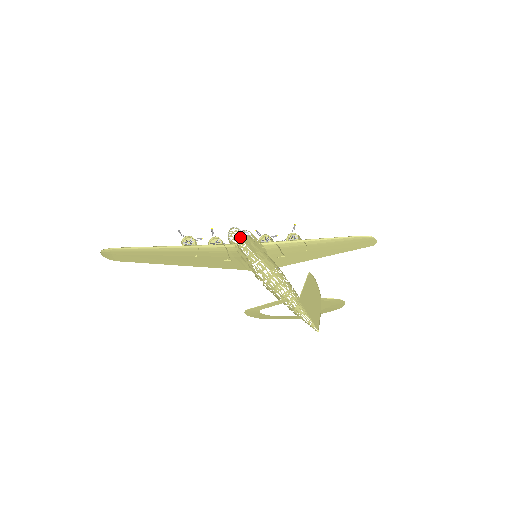
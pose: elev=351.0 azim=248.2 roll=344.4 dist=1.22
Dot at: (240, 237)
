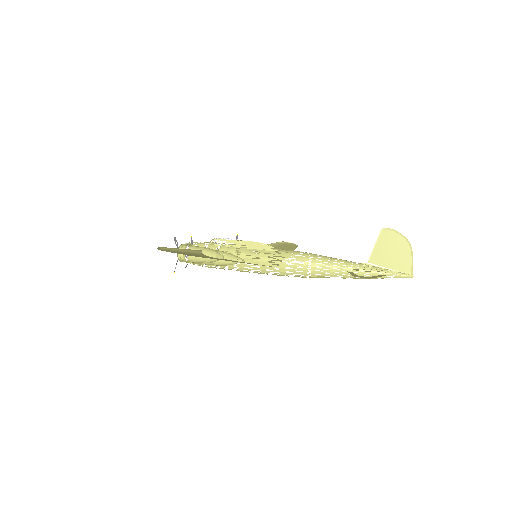
Dot at: (217, 245)
